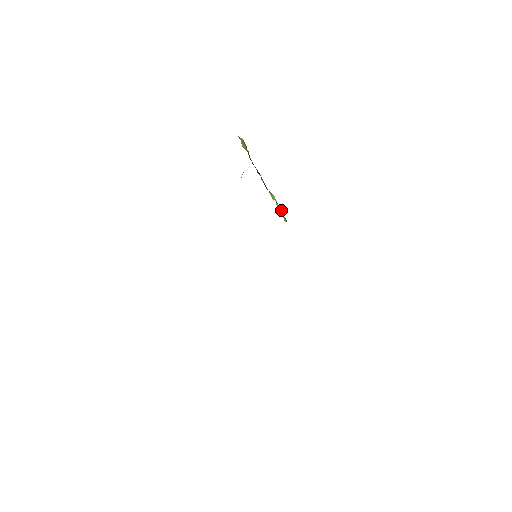
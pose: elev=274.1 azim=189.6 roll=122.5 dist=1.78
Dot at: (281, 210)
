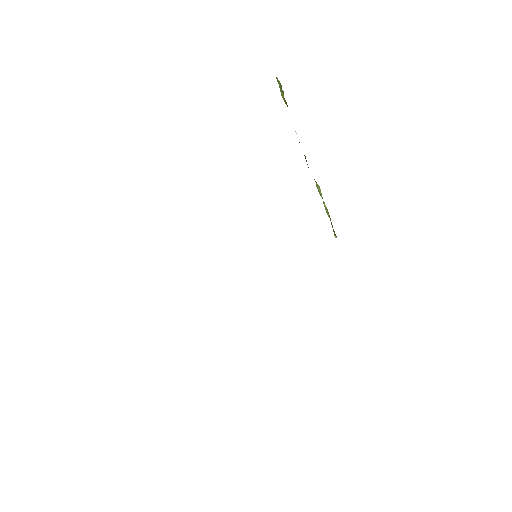
Dot at: (329, 215)
